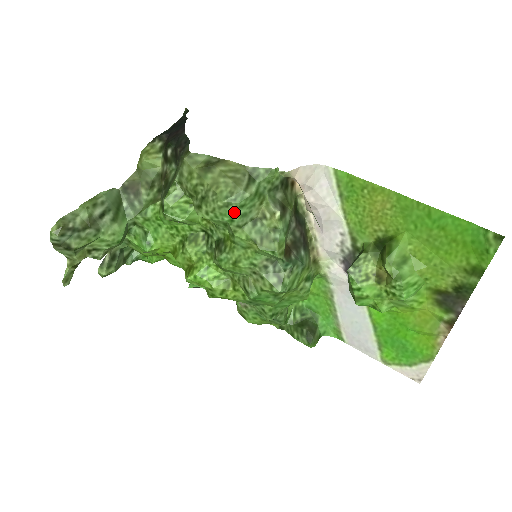
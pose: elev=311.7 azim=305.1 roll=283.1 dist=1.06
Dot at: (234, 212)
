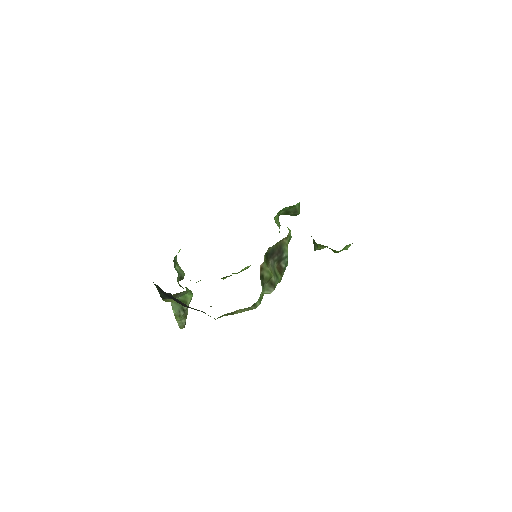
Dot at: occluded
